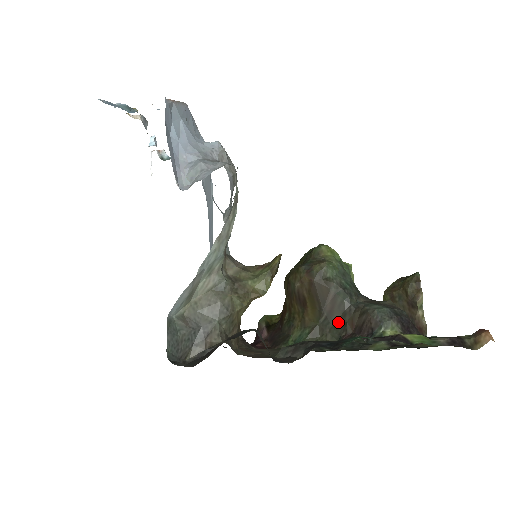
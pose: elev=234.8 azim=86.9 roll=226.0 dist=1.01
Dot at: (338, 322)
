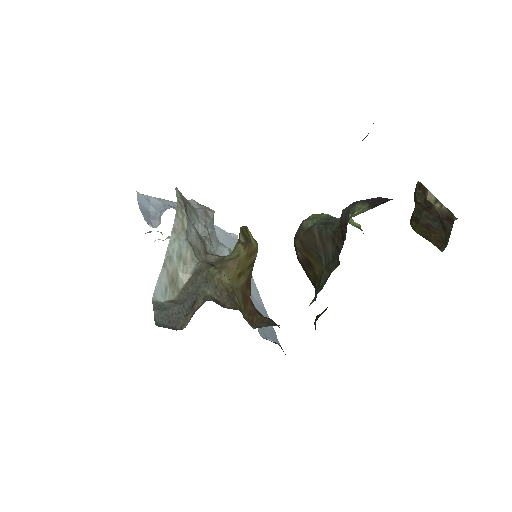
Dot at: (333, 251)
